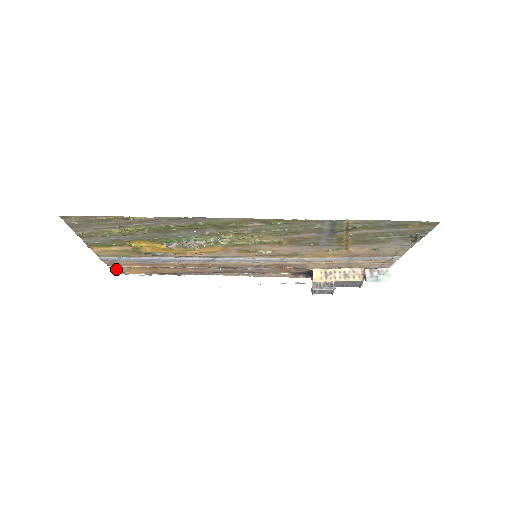
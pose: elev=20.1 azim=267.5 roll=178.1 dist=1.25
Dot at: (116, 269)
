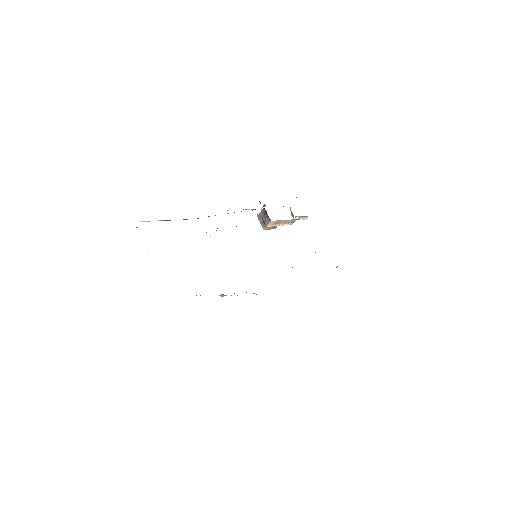
Dot at: occluded
